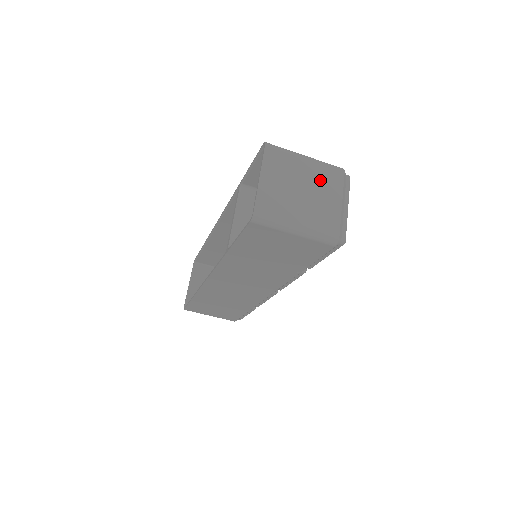
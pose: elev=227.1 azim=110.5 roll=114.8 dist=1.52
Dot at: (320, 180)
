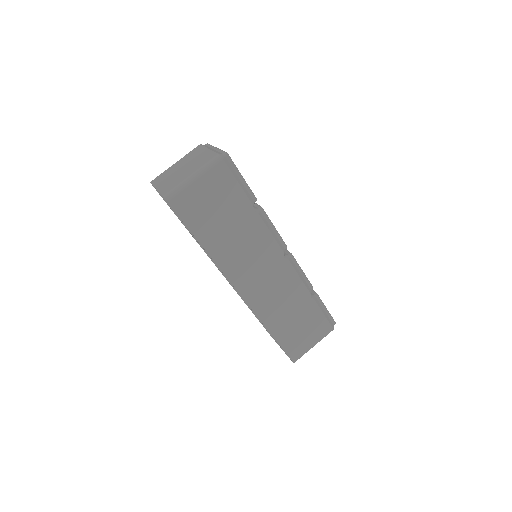
Dot at: (189, 158)
